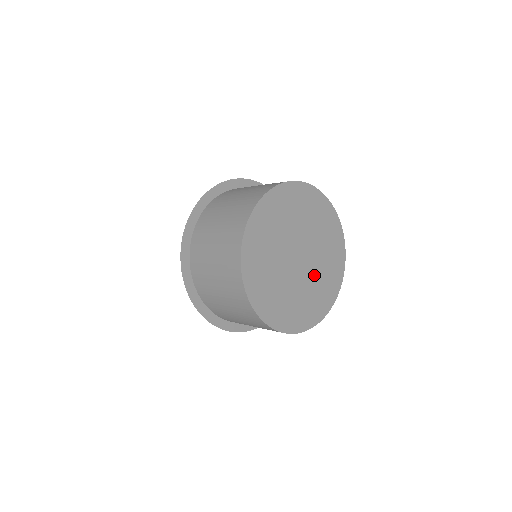
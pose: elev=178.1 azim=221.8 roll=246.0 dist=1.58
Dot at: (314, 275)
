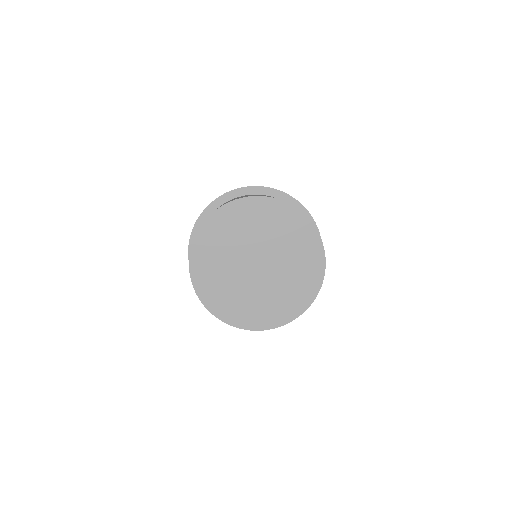
Dot at: (256, 291)
